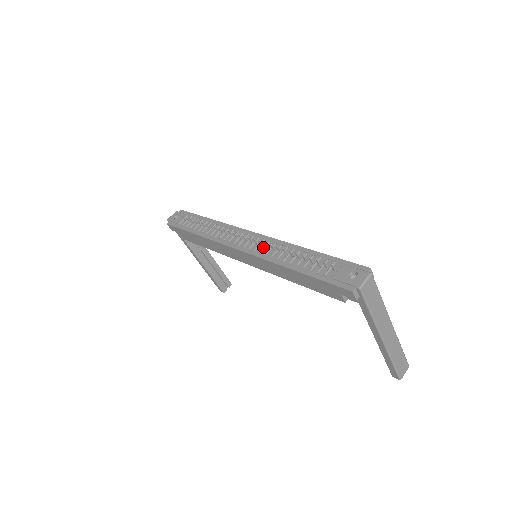
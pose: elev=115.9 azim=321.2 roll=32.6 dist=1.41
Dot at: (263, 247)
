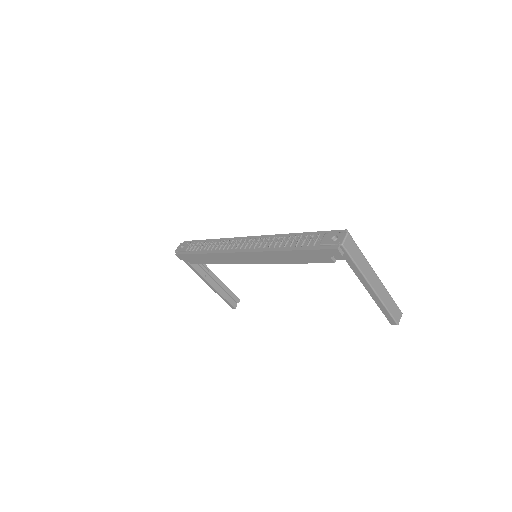
Dot at: (260, 243)
